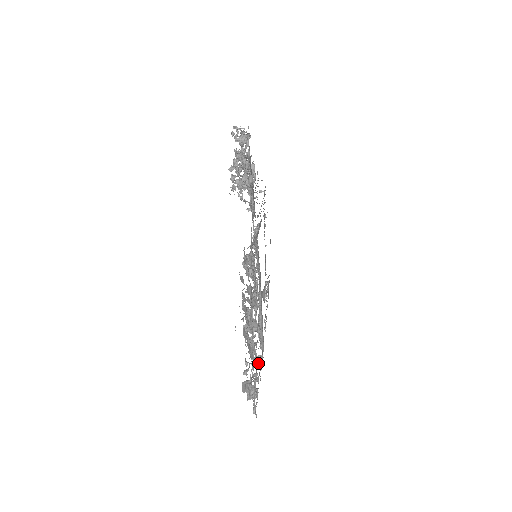
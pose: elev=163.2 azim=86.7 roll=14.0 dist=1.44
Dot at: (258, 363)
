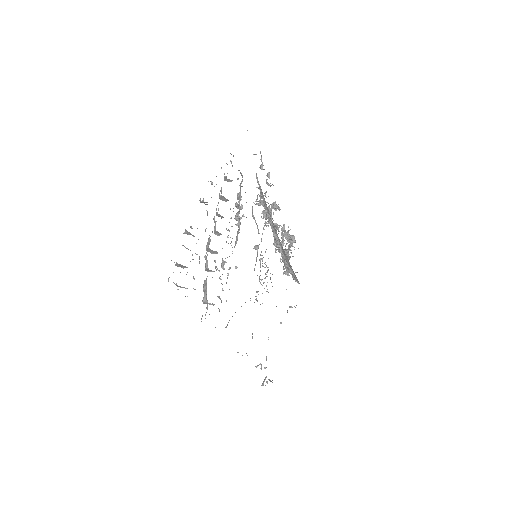
Dot at: (206, 308)
